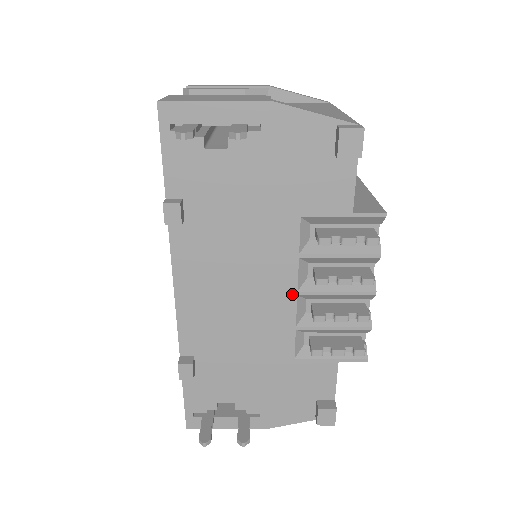
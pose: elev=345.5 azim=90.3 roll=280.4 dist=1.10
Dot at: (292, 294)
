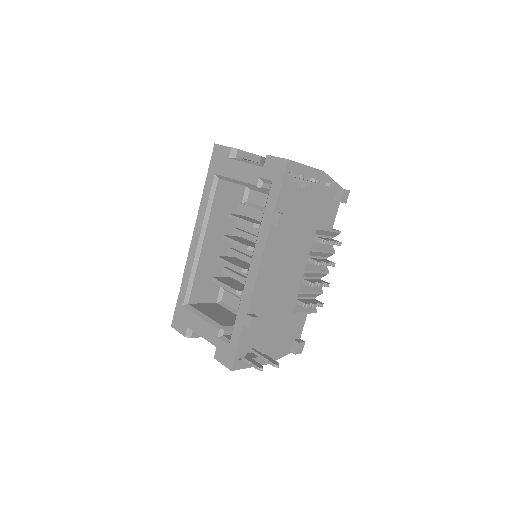
Dot at: (303, 272)
